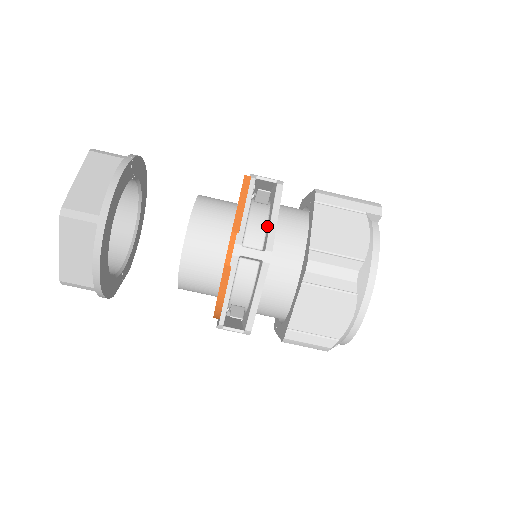
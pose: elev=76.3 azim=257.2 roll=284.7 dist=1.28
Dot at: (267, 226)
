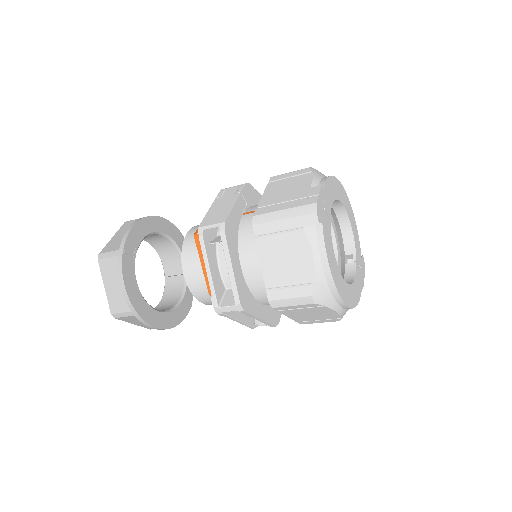
Dot at: occluded
